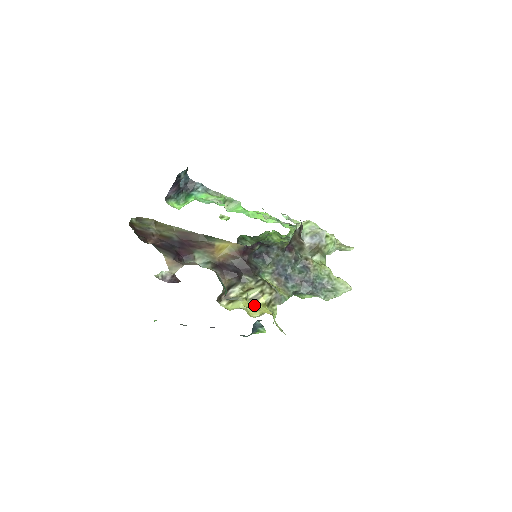
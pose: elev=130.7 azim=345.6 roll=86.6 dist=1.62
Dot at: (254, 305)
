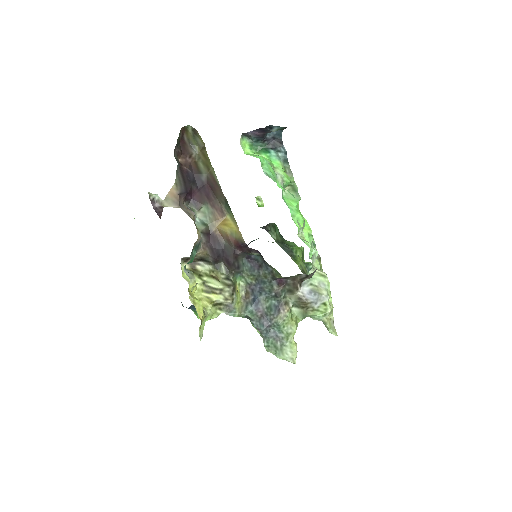
Dot at: (204, 293)
